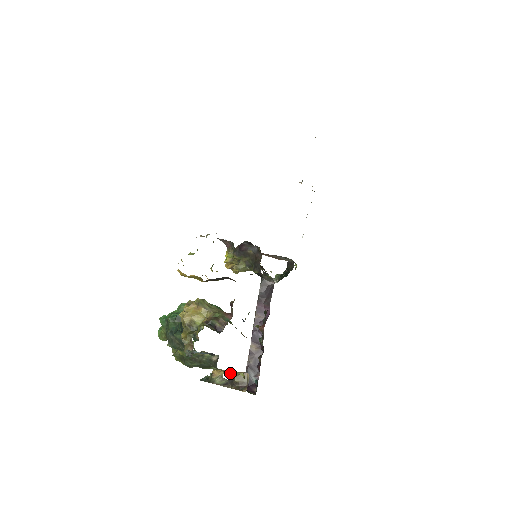
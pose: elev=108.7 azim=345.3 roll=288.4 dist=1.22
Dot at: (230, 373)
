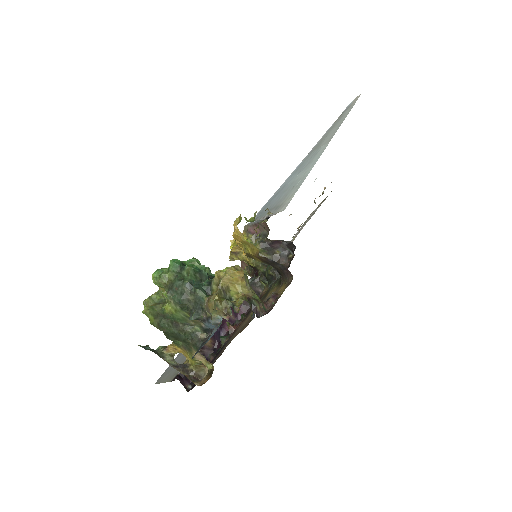
Dot at: (196, 358)
